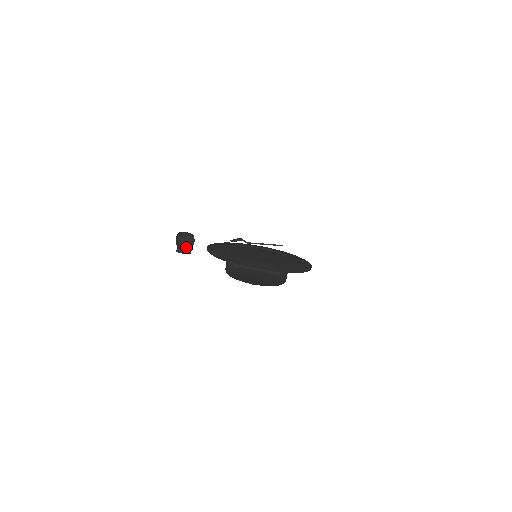
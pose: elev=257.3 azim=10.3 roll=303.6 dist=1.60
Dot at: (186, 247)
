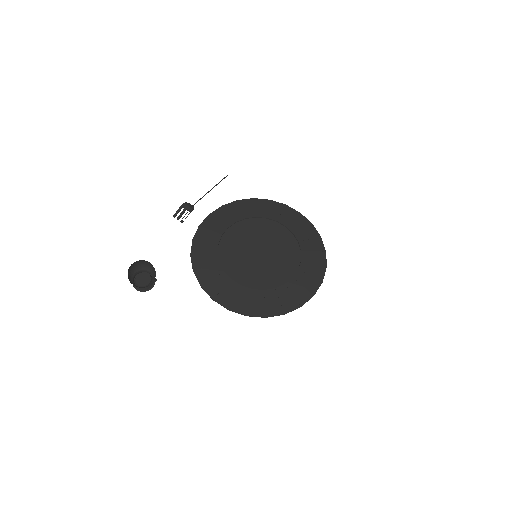
Dot at: (141, 273)
